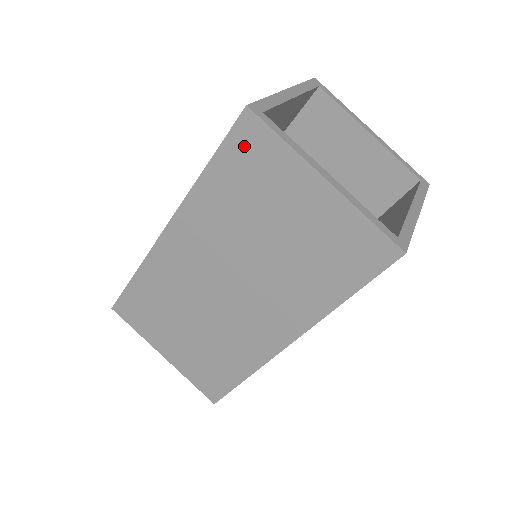
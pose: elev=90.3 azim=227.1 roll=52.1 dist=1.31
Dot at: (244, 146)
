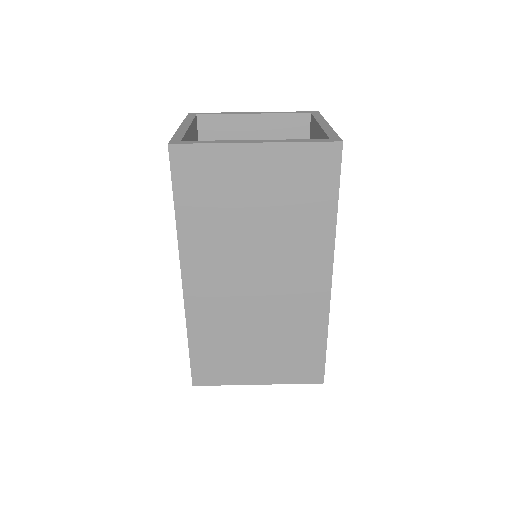
Dot at: (188, 171)
